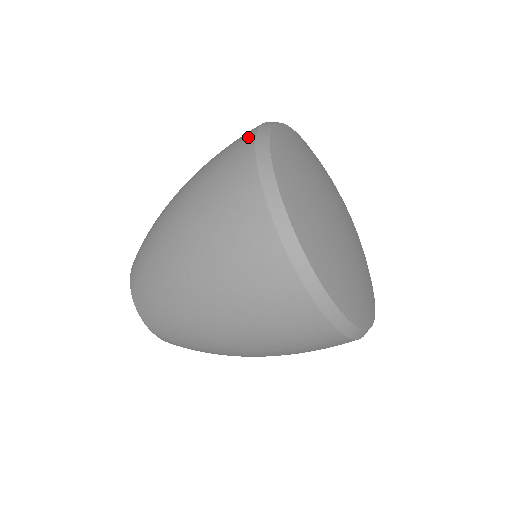
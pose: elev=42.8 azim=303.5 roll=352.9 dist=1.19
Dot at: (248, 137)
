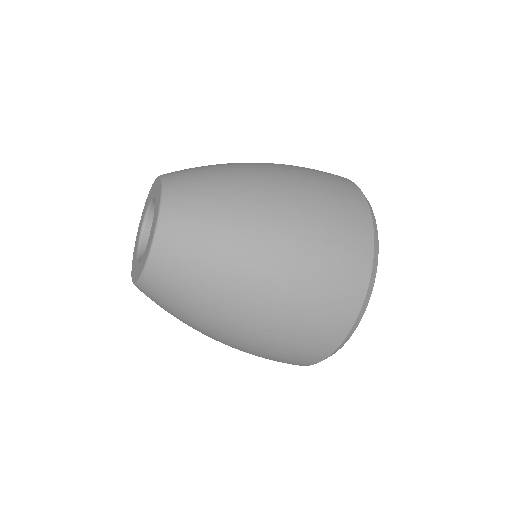
Dot at: (366, 221)
